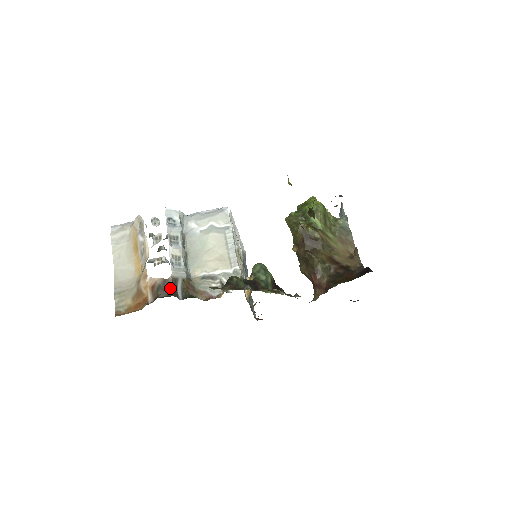
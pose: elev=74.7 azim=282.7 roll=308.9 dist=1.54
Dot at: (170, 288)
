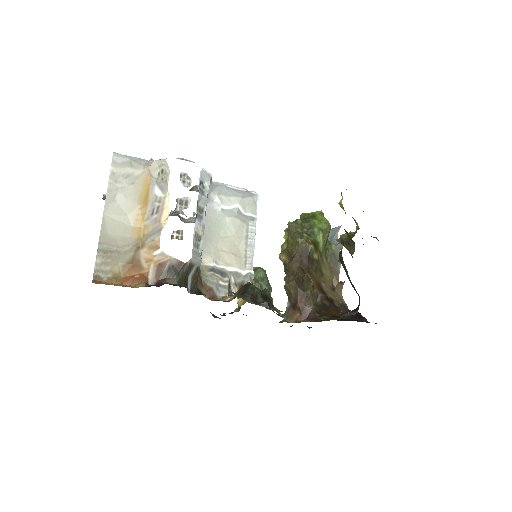
Dot at: (183, 275)
